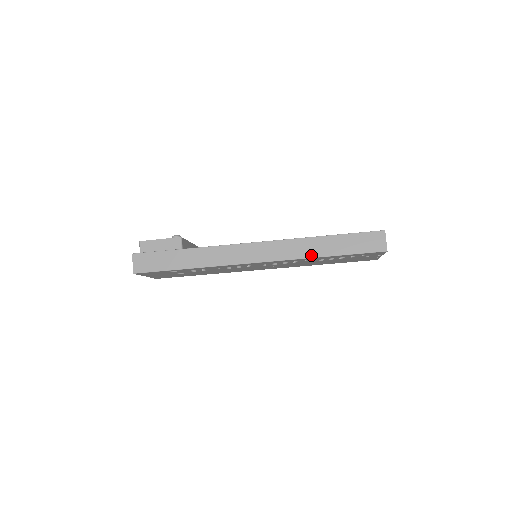
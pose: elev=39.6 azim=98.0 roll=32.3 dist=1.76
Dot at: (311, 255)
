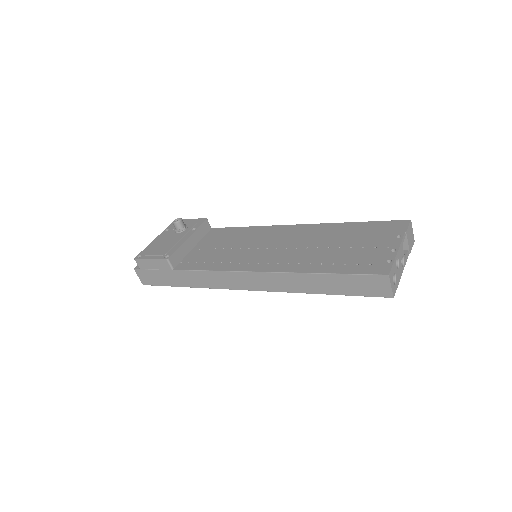
Dot at: (301, 291)
